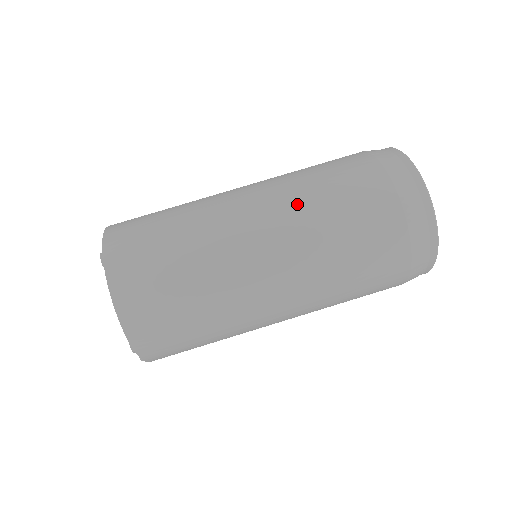
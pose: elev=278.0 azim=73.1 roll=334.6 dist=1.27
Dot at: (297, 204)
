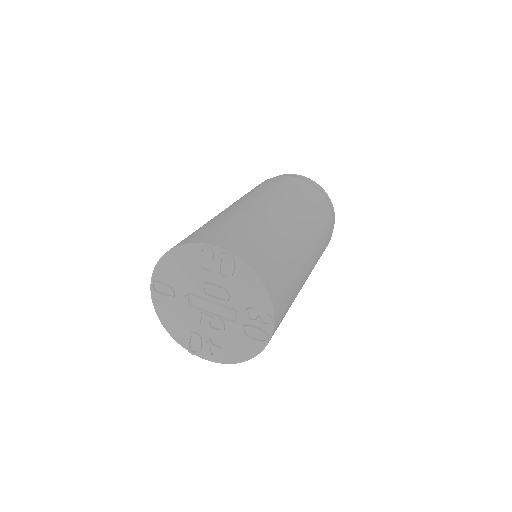
Dot at: occluded
